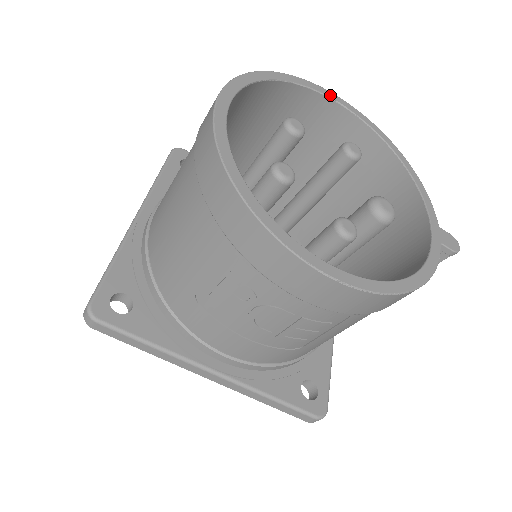
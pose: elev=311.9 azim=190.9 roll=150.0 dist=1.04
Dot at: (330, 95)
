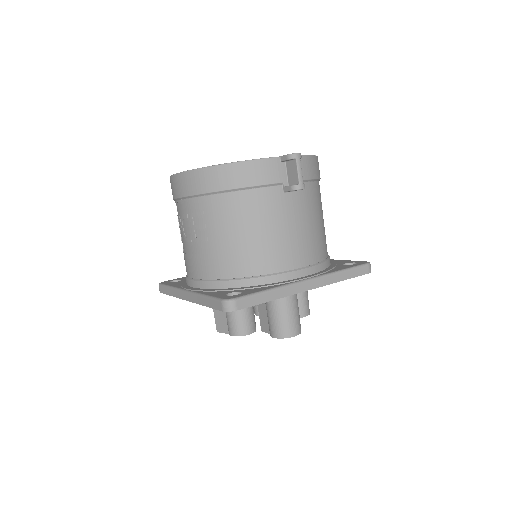
Dot at: occluded
